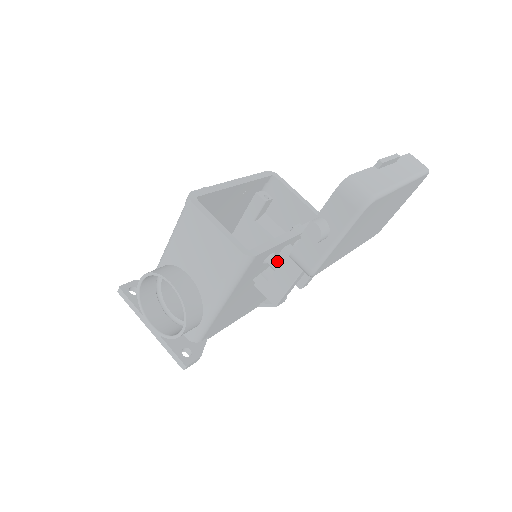
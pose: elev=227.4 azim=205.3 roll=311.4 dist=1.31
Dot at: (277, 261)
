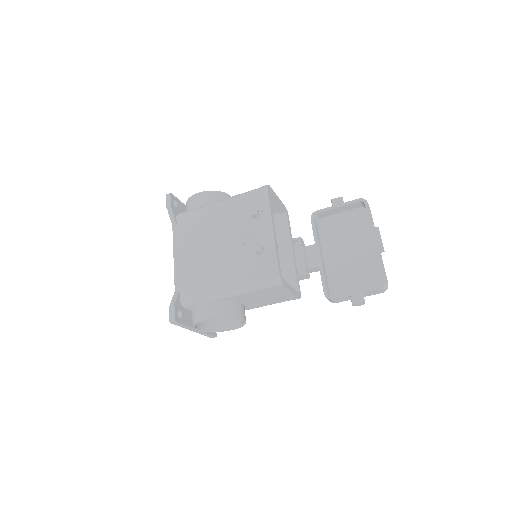
Dot at: occluded
